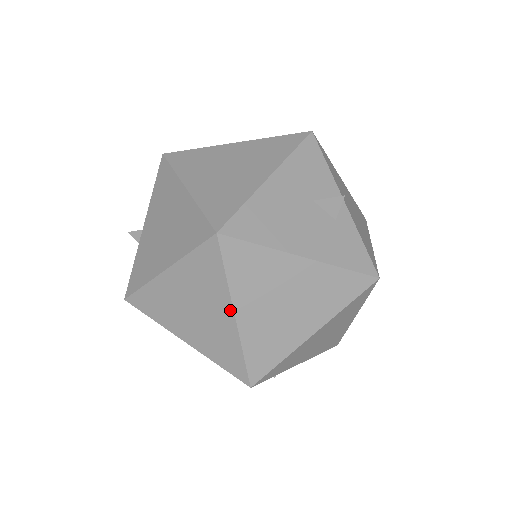
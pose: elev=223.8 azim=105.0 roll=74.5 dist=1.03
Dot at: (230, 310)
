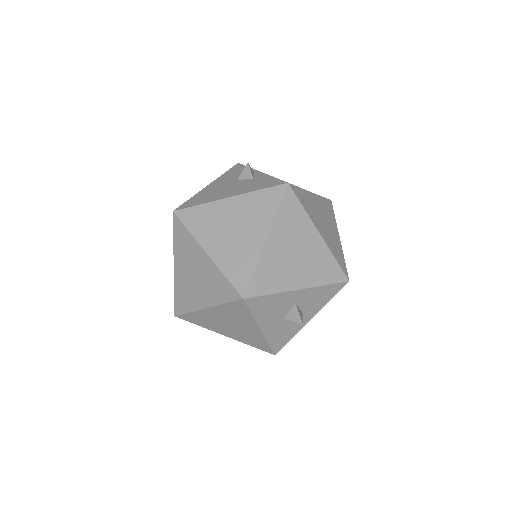
Dot at: (202, 251)
